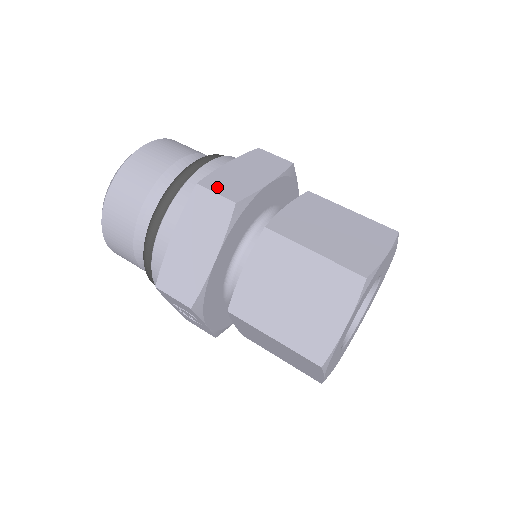
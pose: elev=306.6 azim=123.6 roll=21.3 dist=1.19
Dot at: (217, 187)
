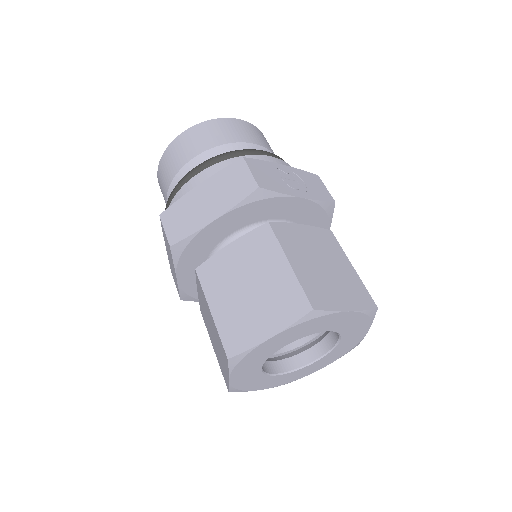
Dot at: (170, 222)
